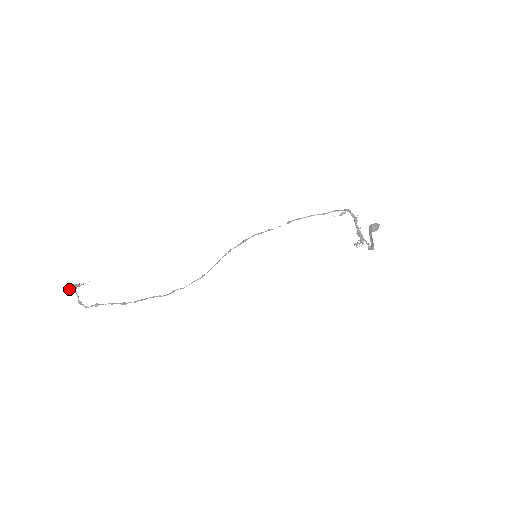
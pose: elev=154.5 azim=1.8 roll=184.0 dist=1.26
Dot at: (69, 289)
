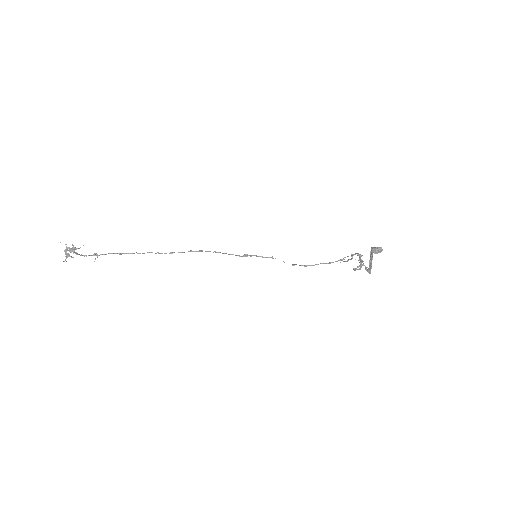
Dot at: (66, 256)
